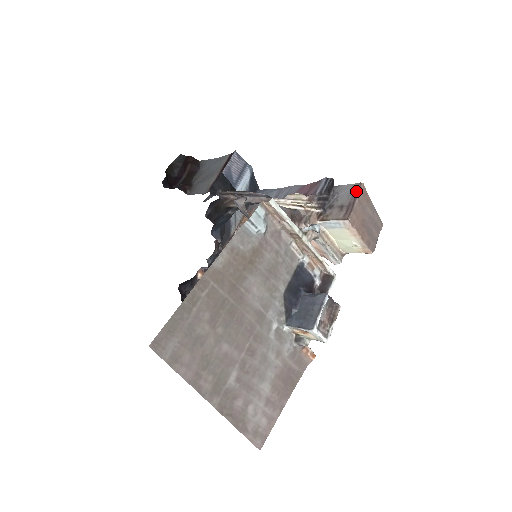
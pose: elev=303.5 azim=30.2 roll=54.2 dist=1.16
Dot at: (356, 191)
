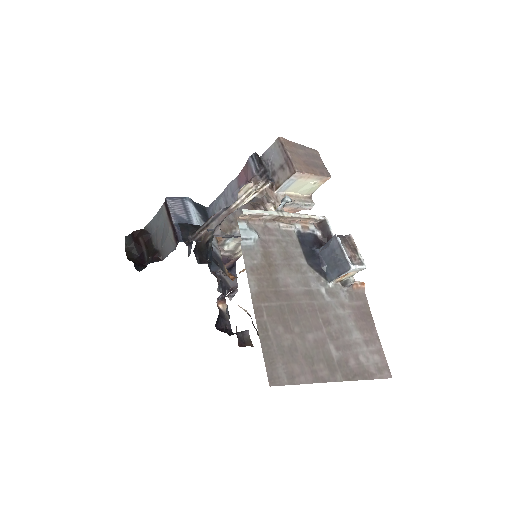
Dot at: (281, 147)
